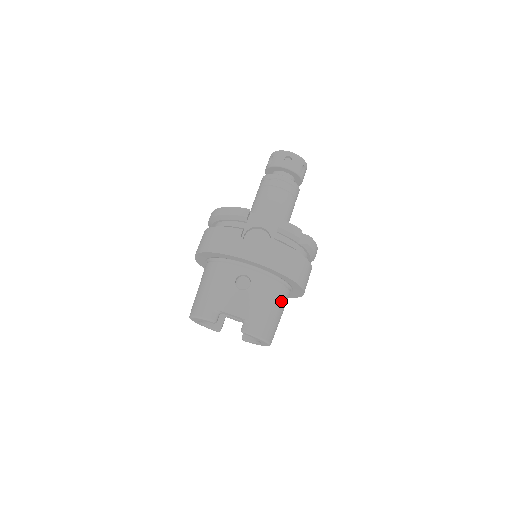
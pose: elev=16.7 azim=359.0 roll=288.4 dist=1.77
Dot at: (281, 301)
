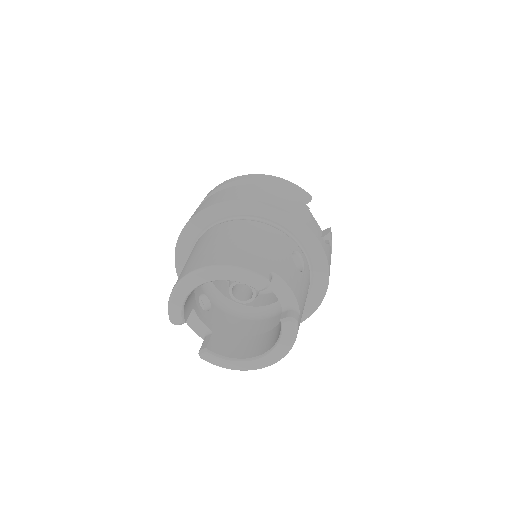
Dot at: occluded
